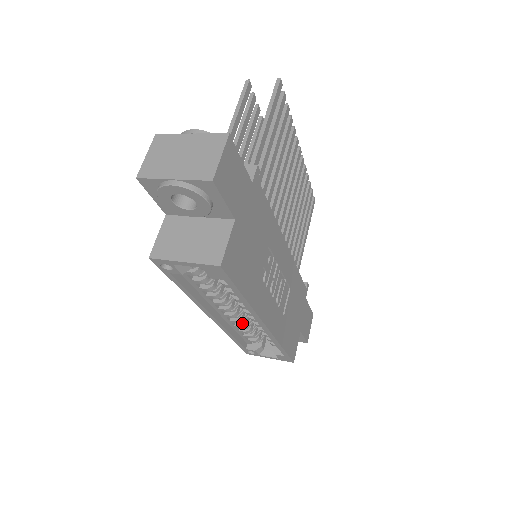
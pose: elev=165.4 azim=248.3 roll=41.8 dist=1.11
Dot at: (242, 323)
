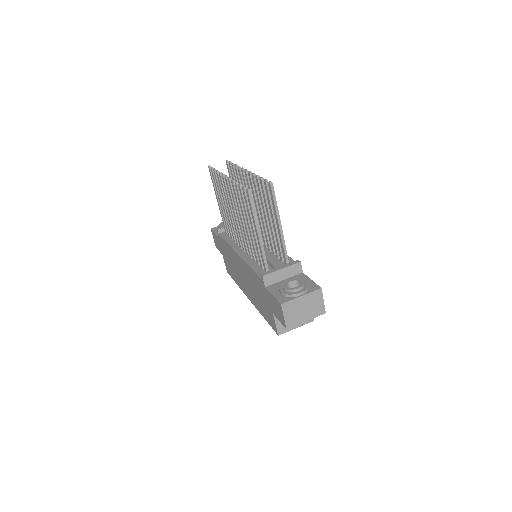
Dot at: occluded
